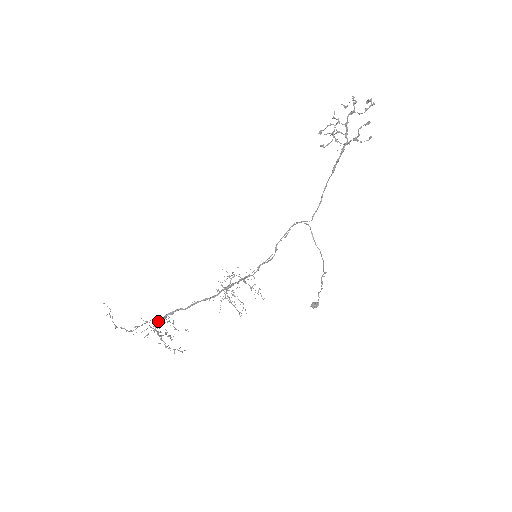
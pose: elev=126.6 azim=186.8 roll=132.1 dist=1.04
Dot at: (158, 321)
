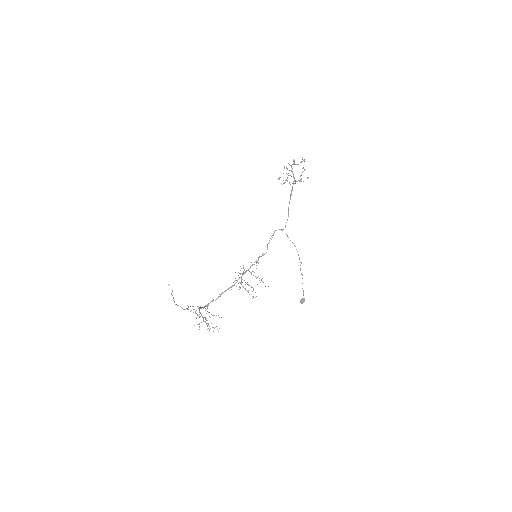
Dot at: (200, 307)
